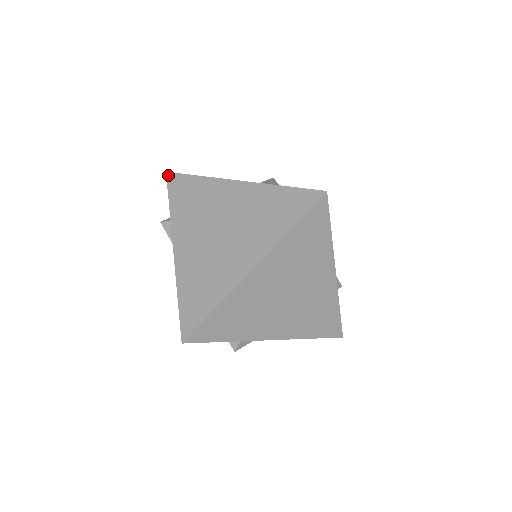
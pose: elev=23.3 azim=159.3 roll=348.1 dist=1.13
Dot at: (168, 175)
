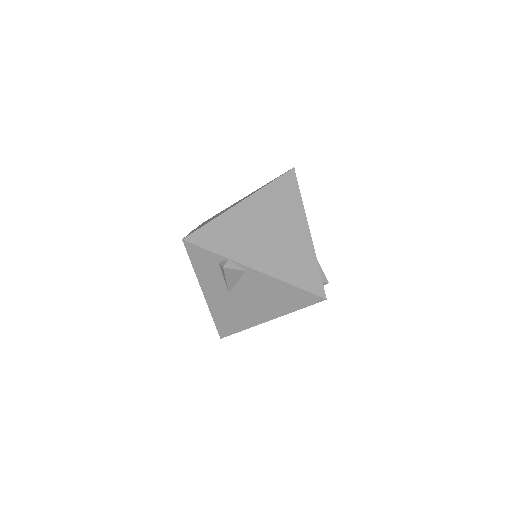
Dot at: (203, 222)
